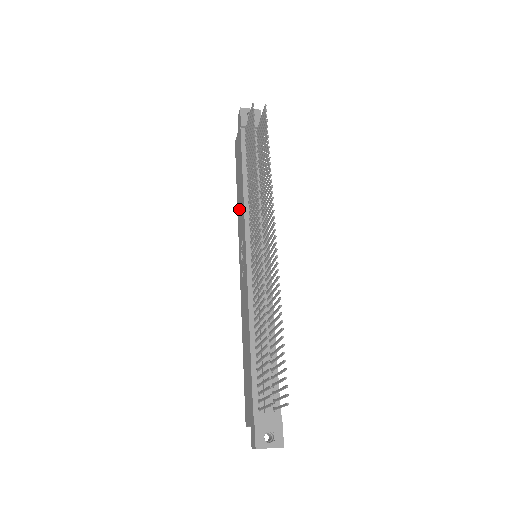
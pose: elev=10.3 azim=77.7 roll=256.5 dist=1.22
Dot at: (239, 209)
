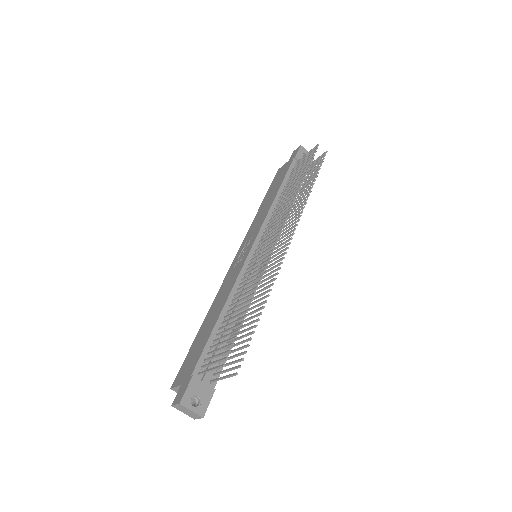
Dot at: (258, 216)
